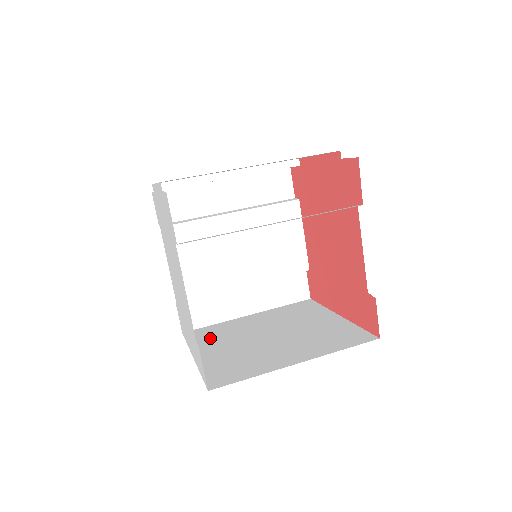
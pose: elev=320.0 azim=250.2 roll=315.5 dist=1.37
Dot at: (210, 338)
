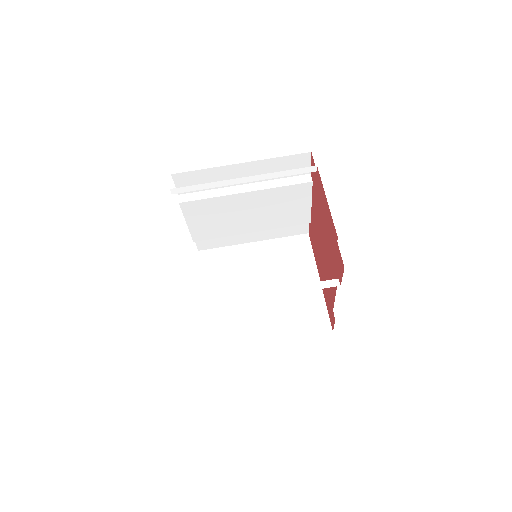
Dot at: (218, 272)
